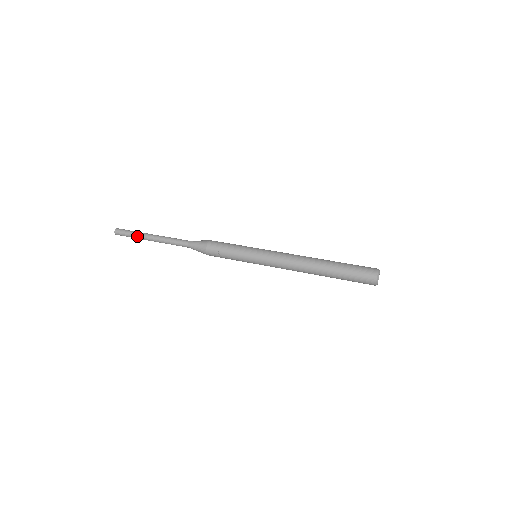
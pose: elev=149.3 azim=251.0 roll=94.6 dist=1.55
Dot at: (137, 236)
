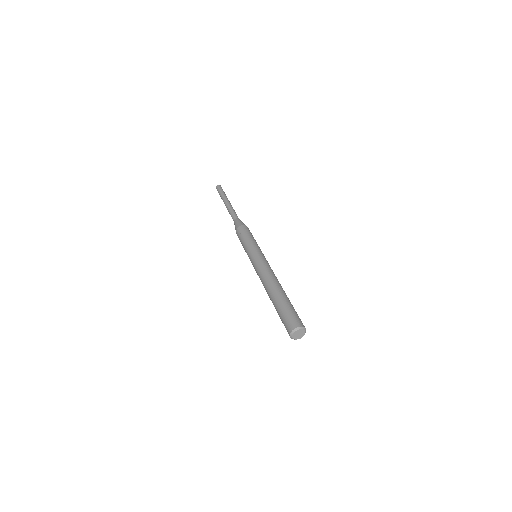
Dot at: (222, 196)
